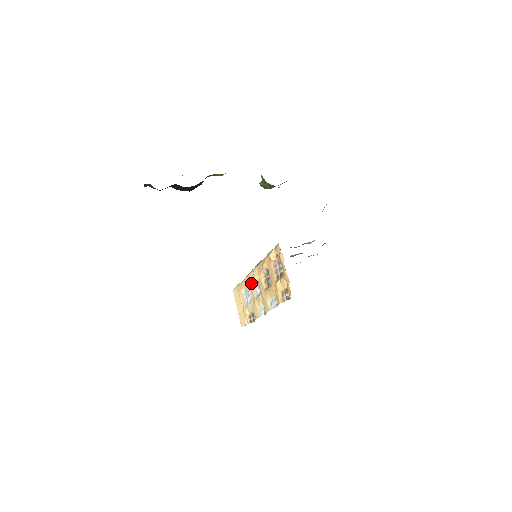
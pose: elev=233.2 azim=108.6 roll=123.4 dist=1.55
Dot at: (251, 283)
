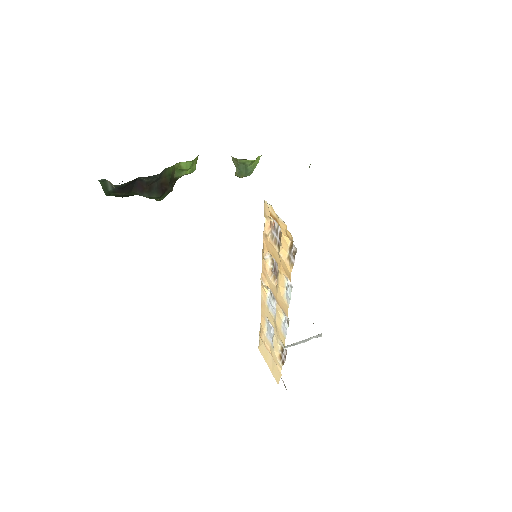
Dot at: (266, 306)
